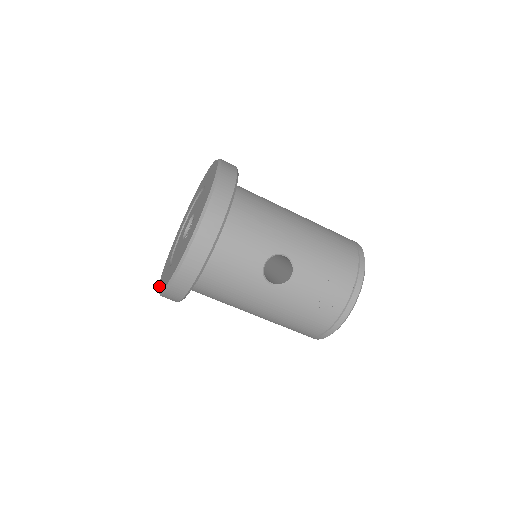
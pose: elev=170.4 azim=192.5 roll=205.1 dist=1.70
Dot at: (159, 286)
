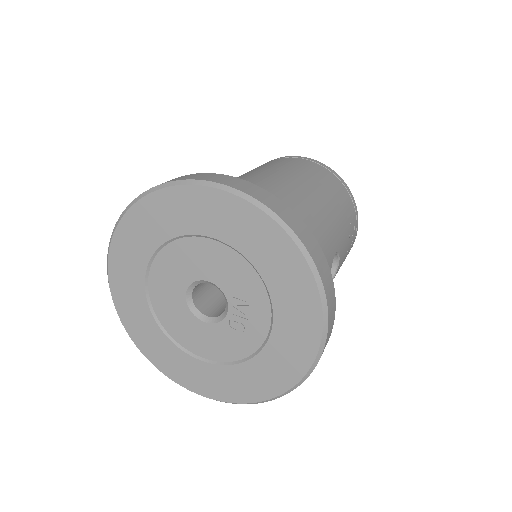
Dot at: (189, 388)
